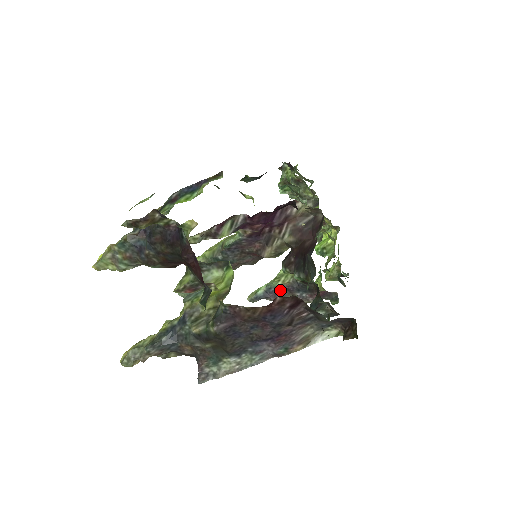
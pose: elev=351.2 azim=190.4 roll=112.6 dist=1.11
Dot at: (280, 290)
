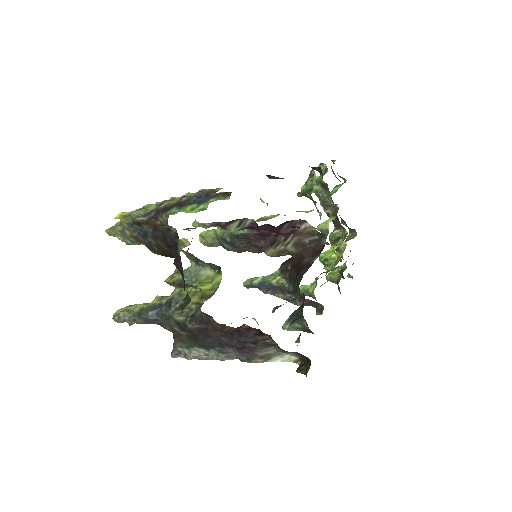
Dot at: (273, 287)
